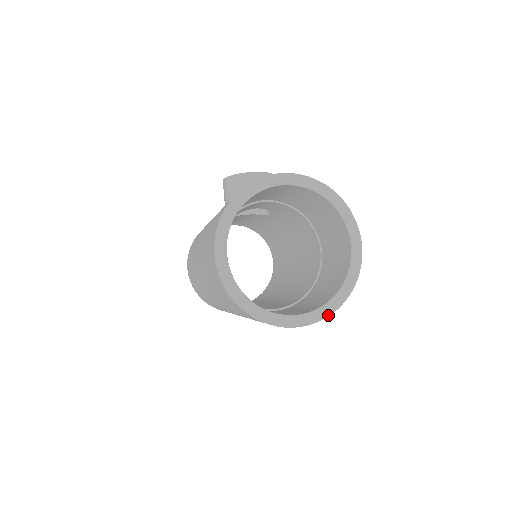
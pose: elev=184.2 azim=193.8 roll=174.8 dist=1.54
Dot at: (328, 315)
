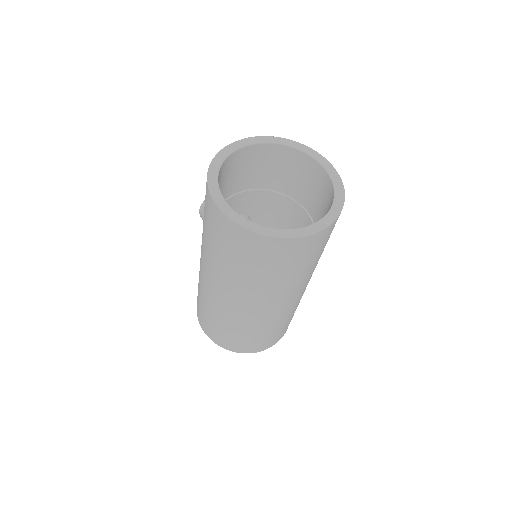
Dot at: (336, 218)
